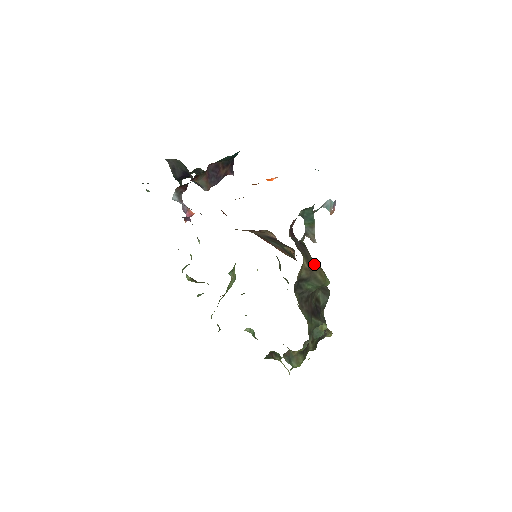
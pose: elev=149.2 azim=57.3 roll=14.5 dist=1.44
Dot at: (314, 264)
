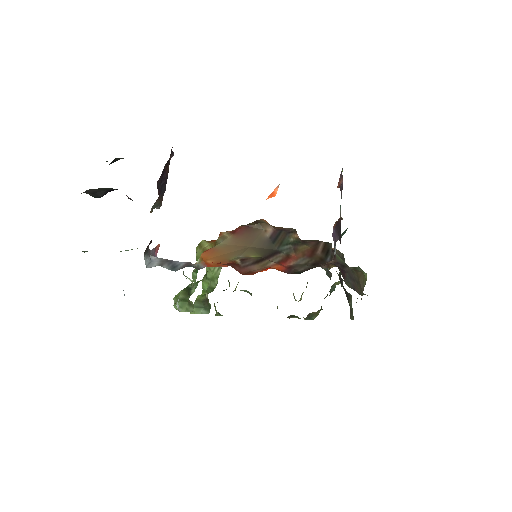
Dot at: (359, 278)
